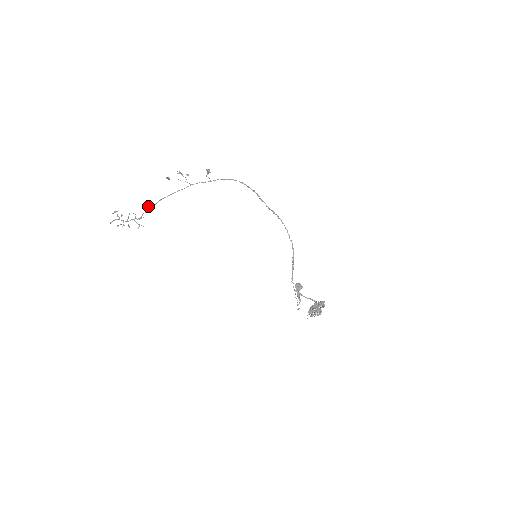
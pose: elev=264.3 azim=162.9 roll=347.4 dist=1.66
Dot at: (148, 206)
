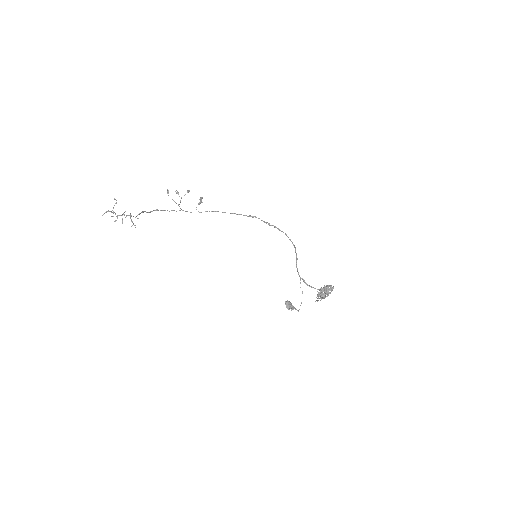
Dot at: (144, 211)
